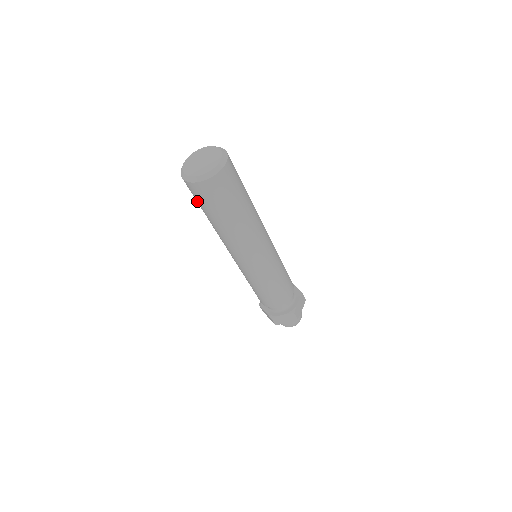
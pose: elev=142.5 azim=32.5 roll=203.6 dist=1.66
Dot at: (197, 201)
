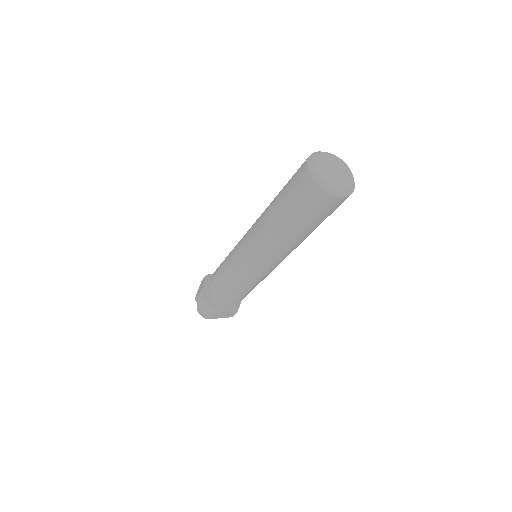
Dot at: (290, 181)
